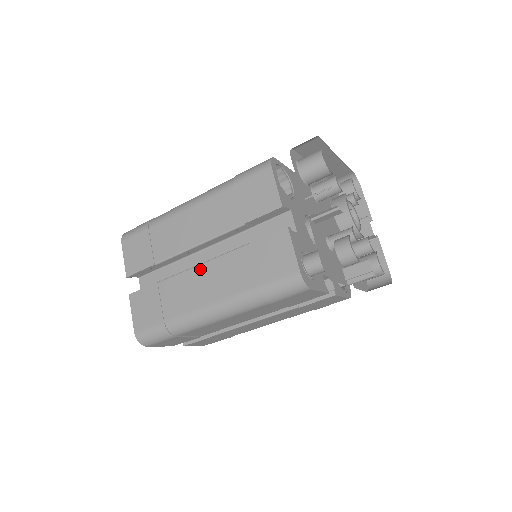
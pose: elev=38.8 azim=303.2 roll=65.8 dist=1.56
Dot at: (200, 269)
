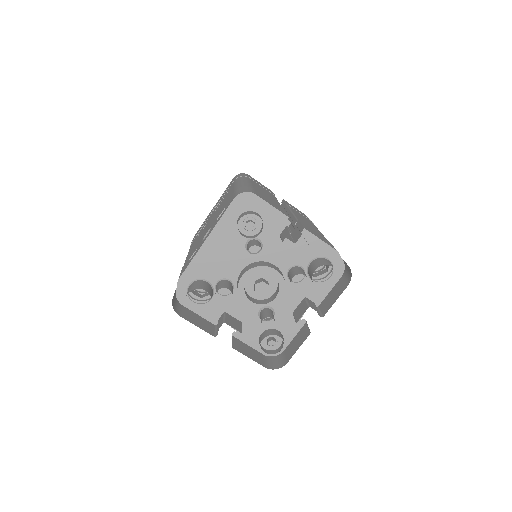
Dot at: occluded
